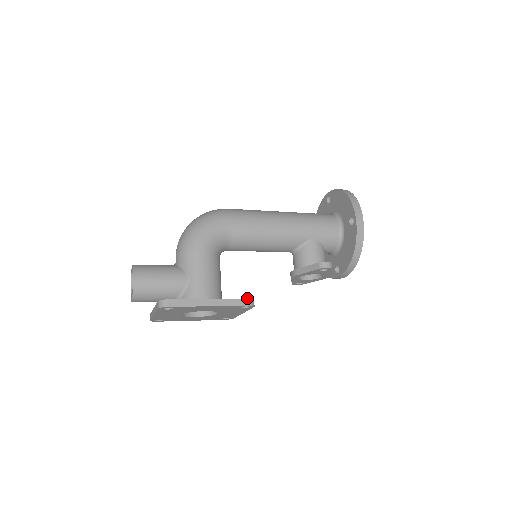
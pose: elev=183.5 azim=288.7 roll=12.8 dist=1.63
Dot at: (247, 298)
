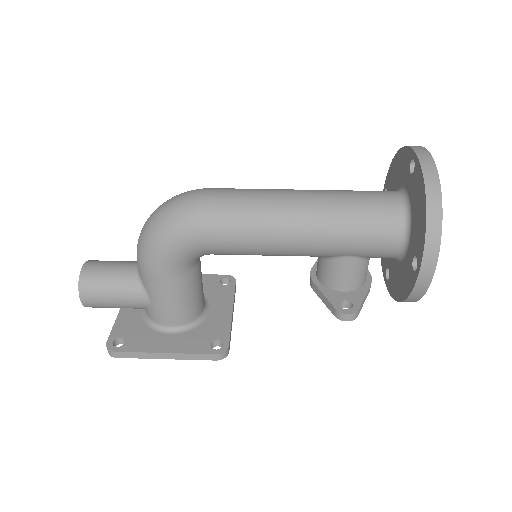
Dot at: (215, 354)
